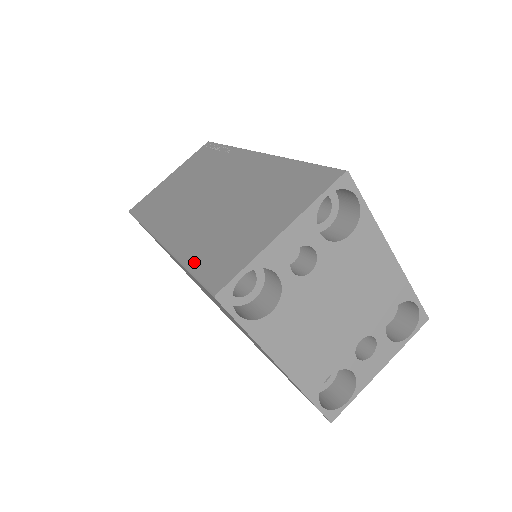
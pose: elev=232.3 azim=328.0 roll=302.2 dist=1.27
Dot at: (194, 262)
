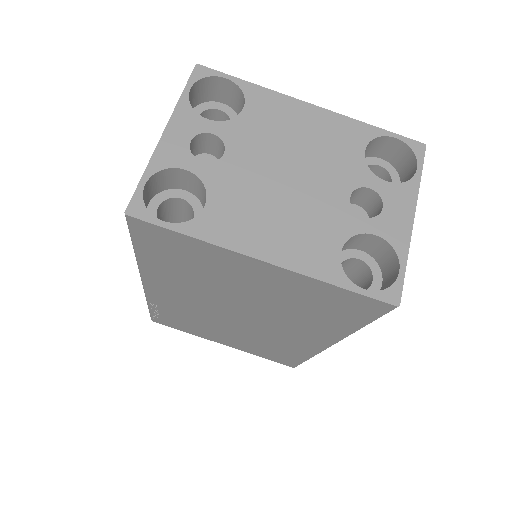
Dot at: occluded
